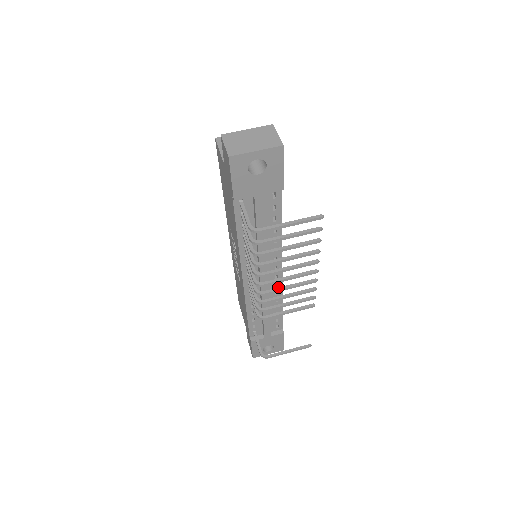
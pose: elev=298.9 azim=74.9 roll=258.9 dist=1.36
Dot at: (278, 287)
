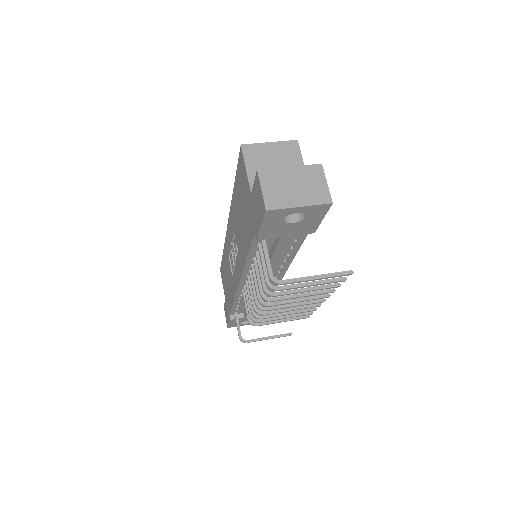
Dot at: (279, 309)
